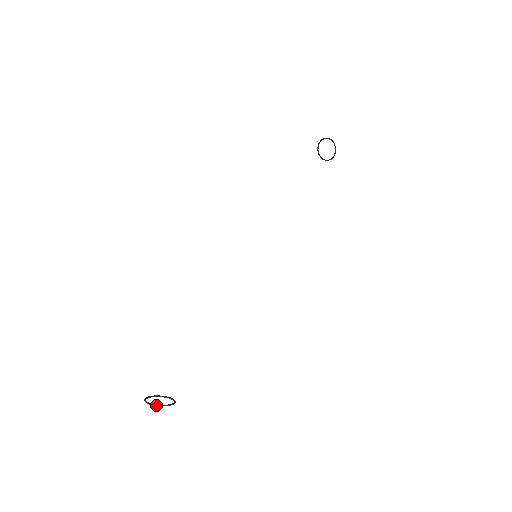
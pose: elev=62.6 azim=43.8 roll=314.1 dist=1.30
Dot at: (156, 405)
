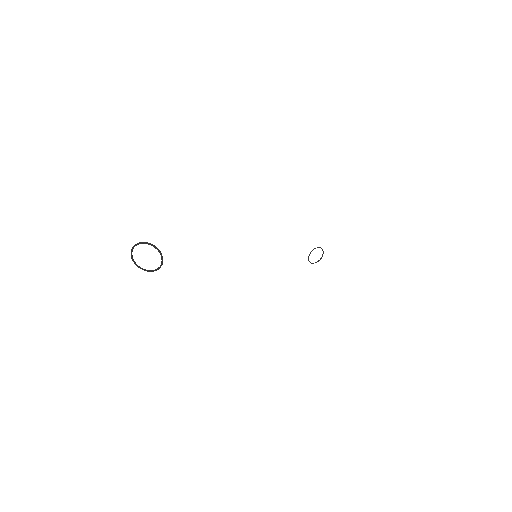
Dot at: (146, 242)
